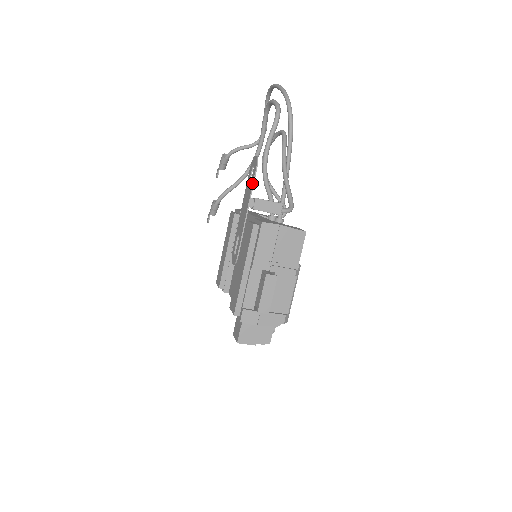
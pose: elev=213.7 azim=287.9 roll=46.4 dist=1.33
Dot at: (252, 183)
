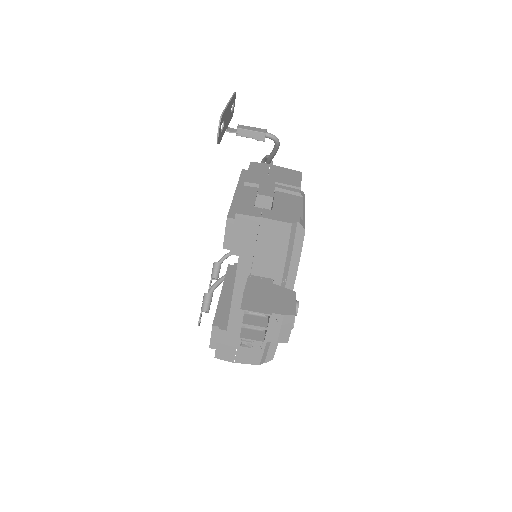
Dot at: (232, 97)
